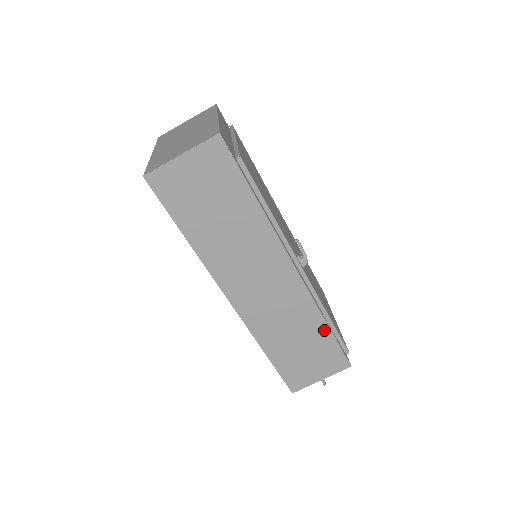
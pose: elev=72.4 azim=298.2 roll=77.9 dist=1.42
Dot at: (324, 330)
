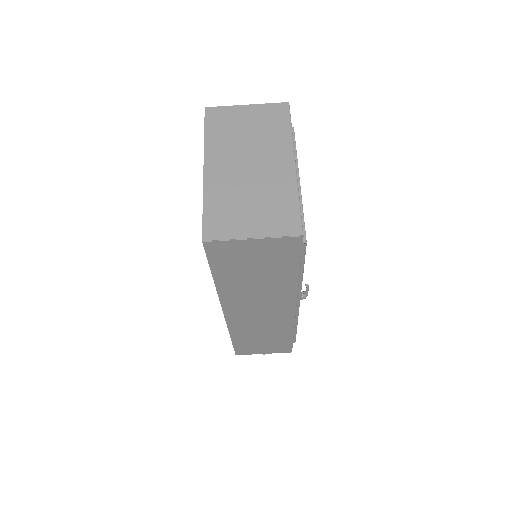
Dot at: (288, 337)
